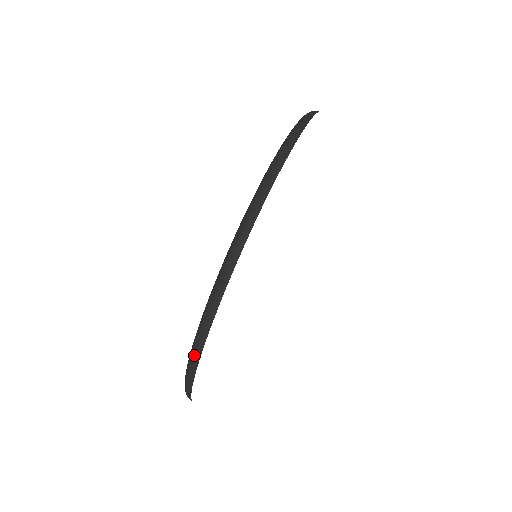
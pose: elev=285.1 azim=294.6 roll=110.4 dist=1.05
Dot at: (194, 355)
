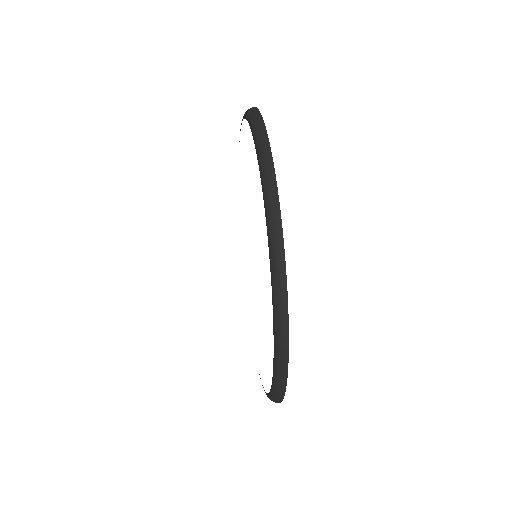
Dot at: (278, 395)
